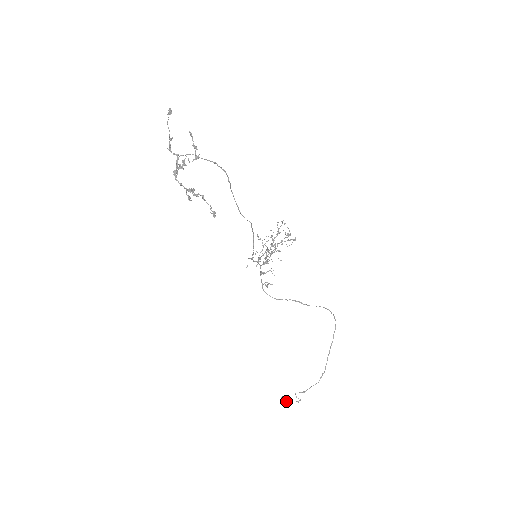
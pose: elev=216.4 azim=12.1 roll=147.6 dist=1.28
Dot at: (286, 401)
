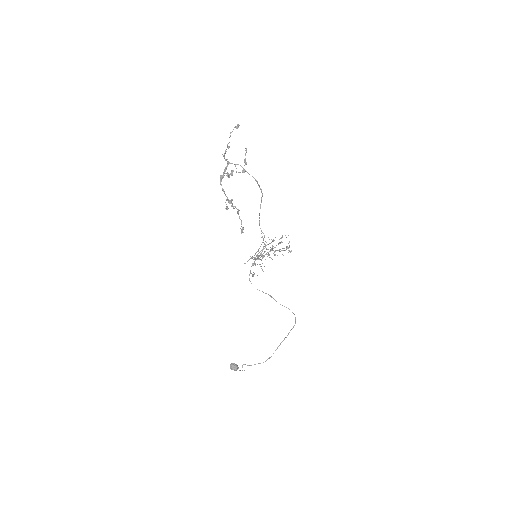
Dot at: (234, 368)
